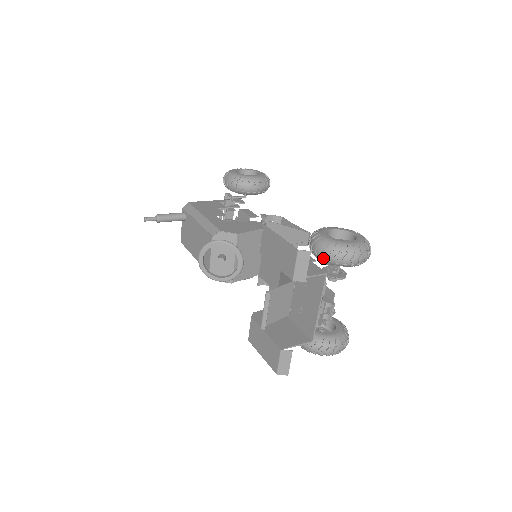
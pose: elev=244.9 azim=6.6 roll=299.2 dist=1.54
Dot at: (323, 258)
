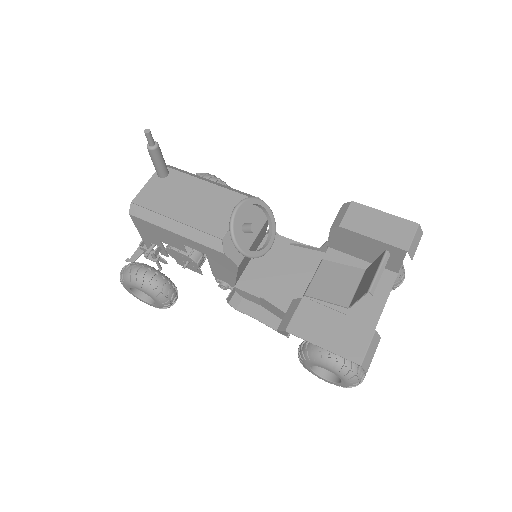
Dot at: occluded
